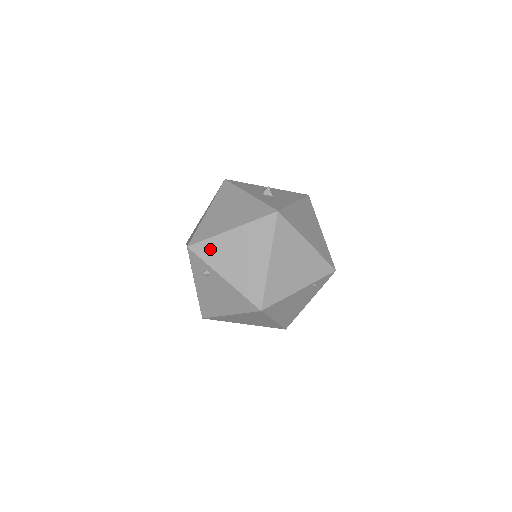
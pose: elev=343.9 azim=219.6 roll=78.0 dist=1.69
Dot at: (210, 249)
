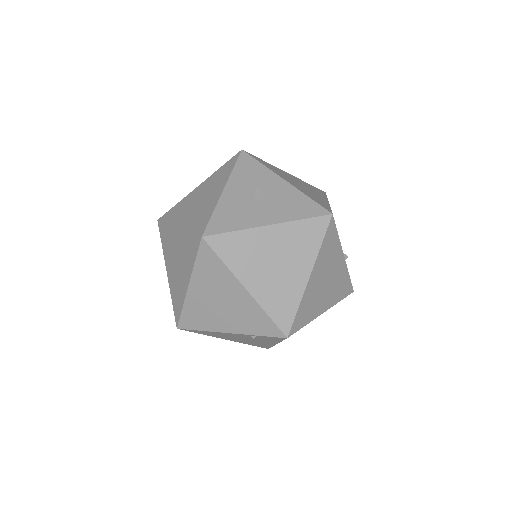
Dot at: (165, 235)
